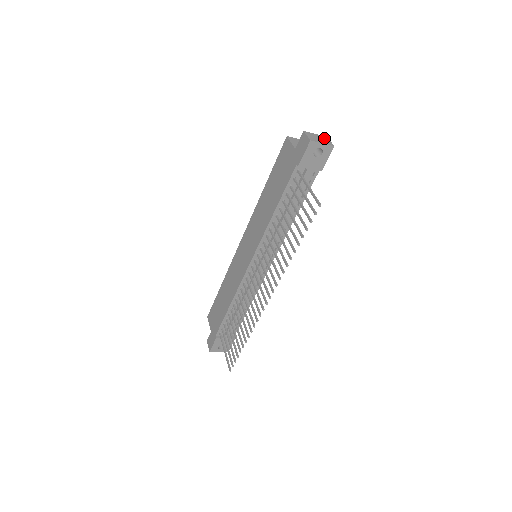
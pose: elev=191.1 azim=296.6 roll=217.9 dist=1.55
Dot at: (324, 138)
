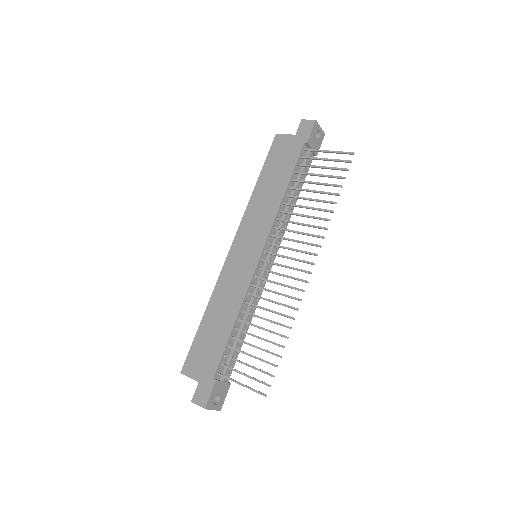
Dot at: occluded
